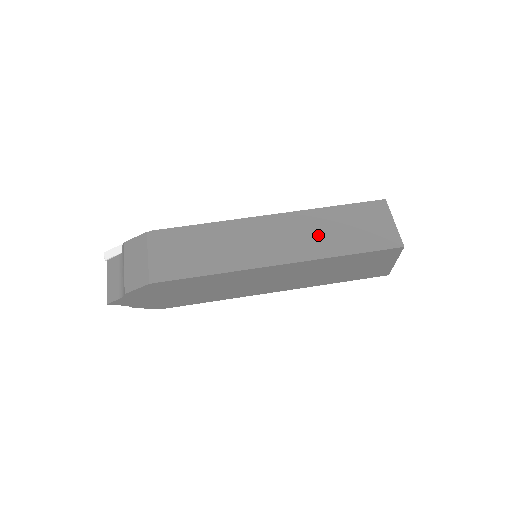
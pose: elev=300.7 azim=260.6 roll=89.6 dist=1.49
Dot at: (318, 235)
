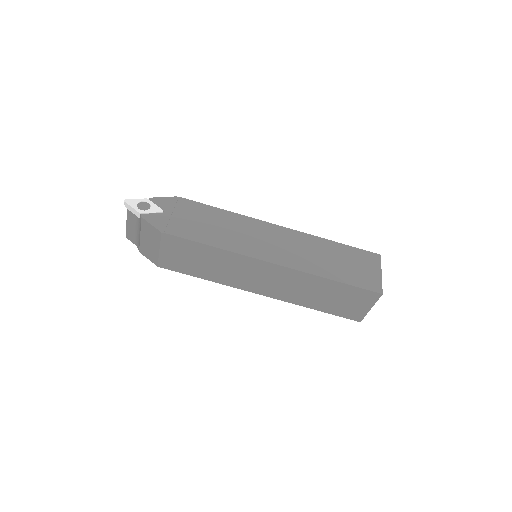
Dot at: (304, 292)
